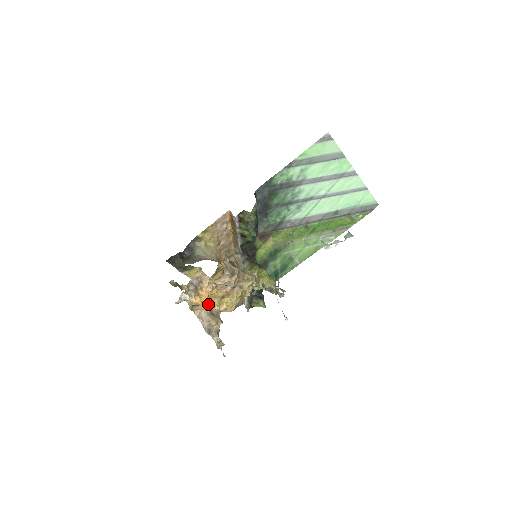
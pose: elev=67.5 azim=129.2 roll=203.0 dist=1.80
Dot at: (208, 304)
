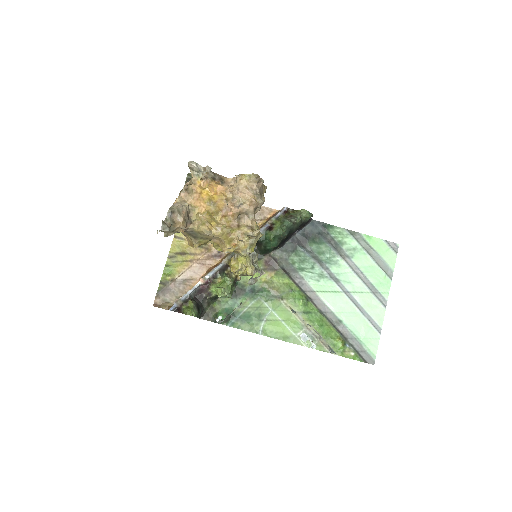
Dot at: (201, 201)
